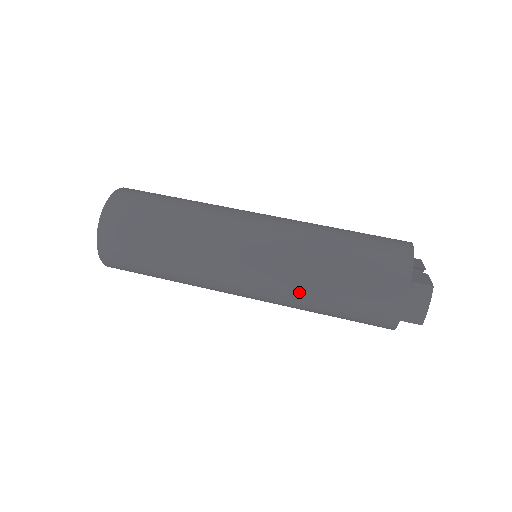
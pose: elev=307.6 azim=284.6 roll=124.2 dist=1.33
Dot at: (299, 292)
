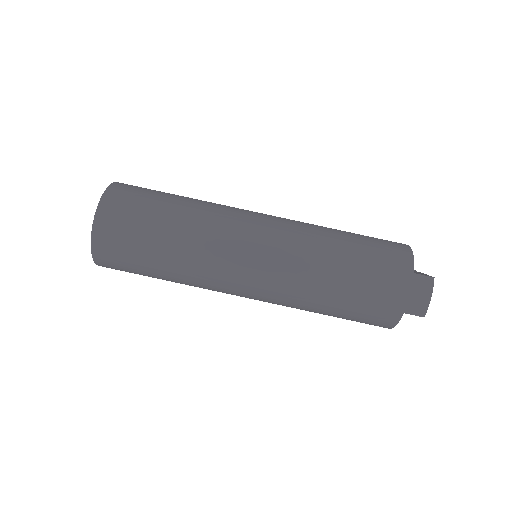
Dot at: (307, 284)
